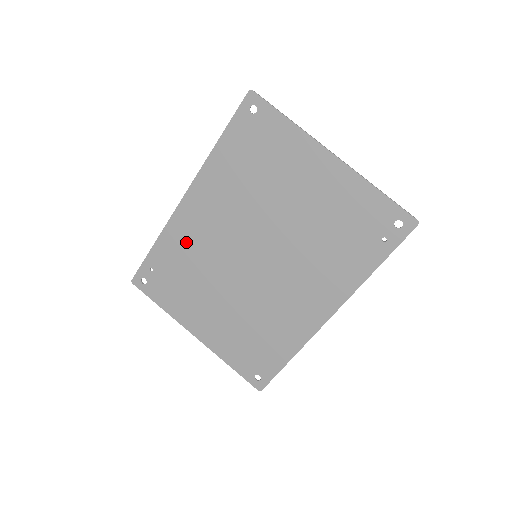
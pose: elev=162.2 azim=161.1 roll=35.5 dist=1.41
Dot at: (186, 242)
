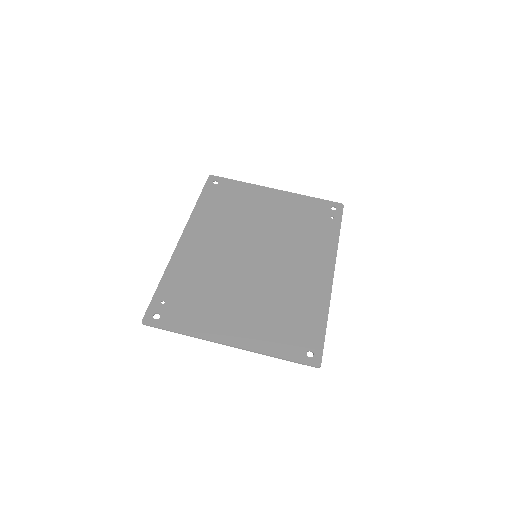
Dot at: (192, 267)
